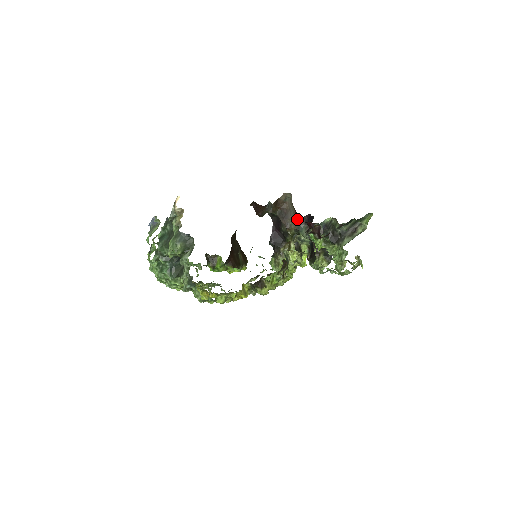
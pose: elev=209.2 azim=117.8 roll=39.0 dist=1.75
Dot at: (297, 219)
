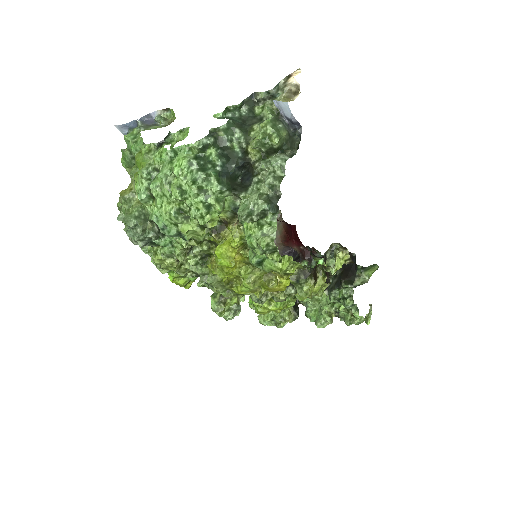
Dot at: occluded
